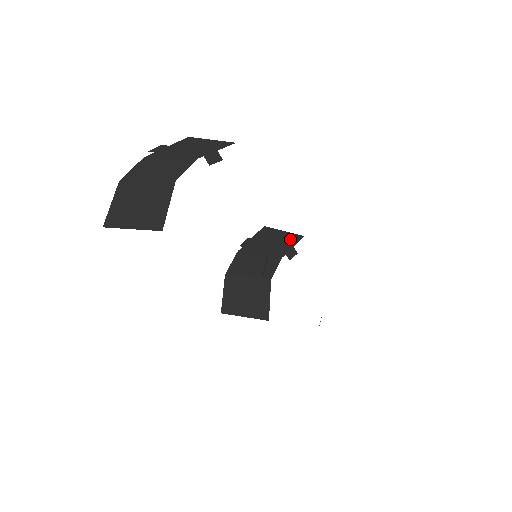
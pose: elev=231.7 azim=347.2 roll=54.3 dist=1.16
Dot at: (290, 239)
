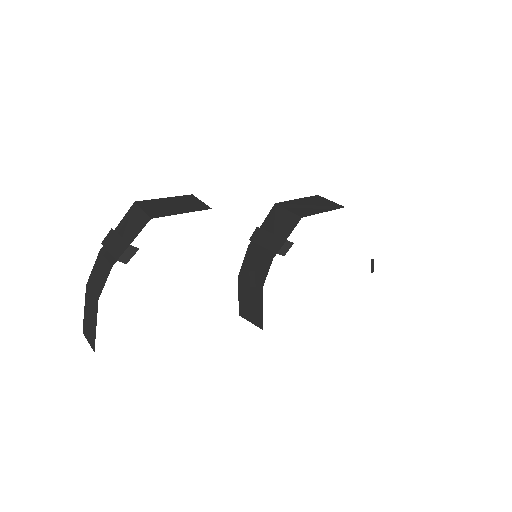
Dot at: (288, 225)
